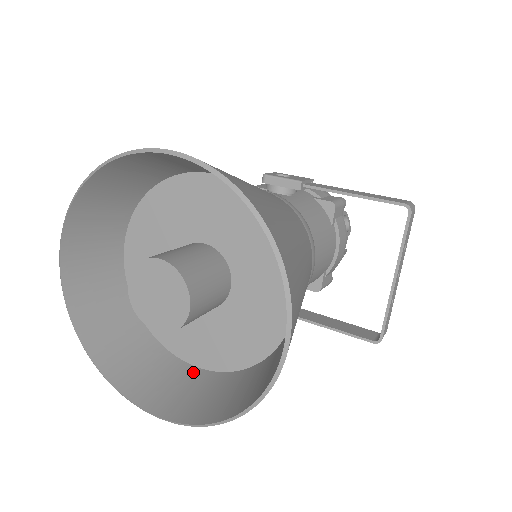
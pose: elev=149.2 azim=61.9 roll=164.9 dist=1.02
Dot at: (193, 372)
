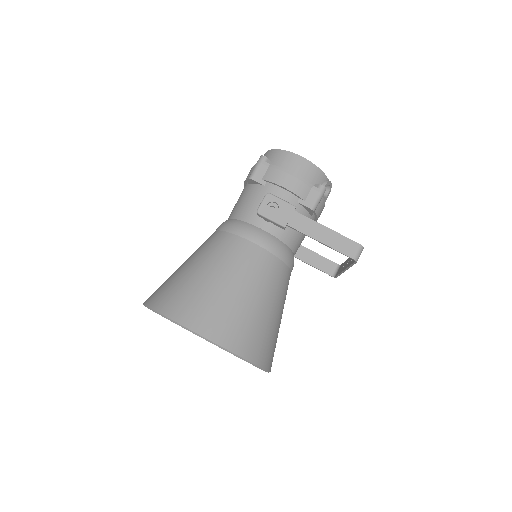
Dot at: occluded
